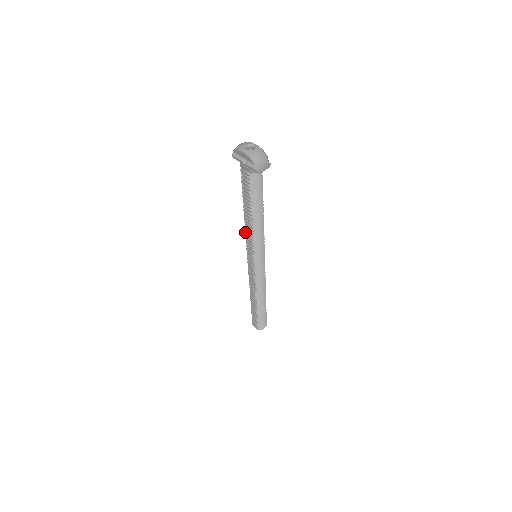
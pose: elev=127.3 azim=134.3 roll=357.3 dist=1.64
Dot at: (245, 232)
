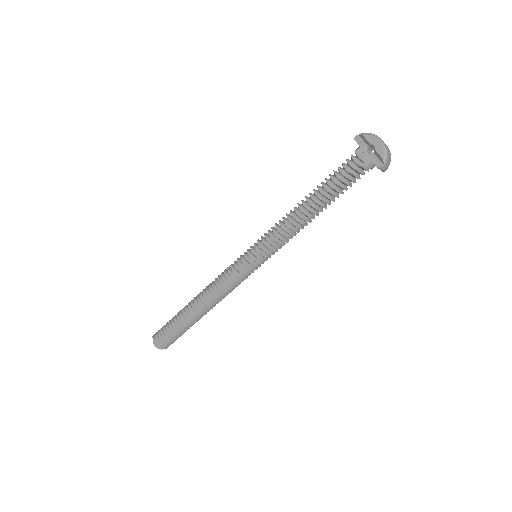
Dot at: (279, 221)
